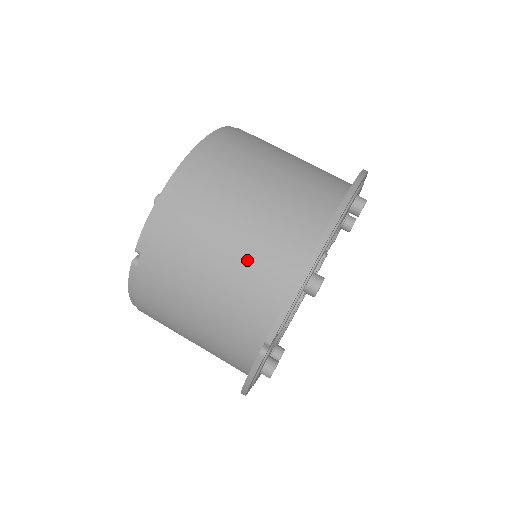
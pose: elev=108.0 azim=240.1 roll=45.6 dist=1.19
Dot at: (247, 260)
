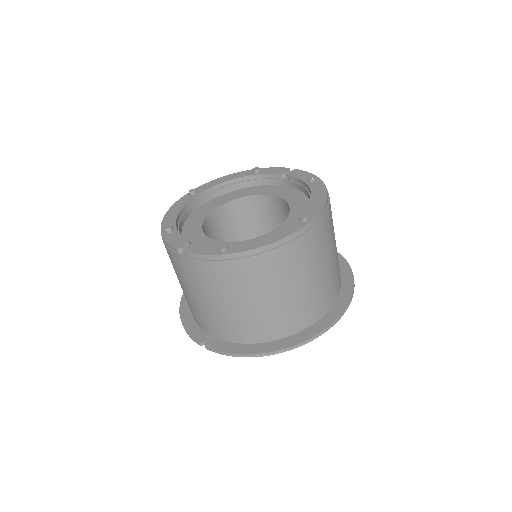
Dot at: (234, 318)
